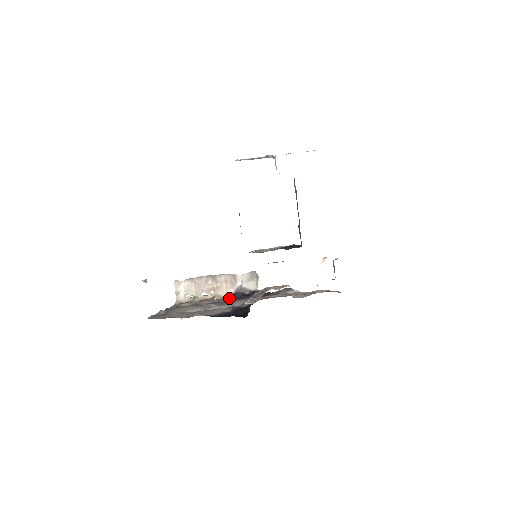
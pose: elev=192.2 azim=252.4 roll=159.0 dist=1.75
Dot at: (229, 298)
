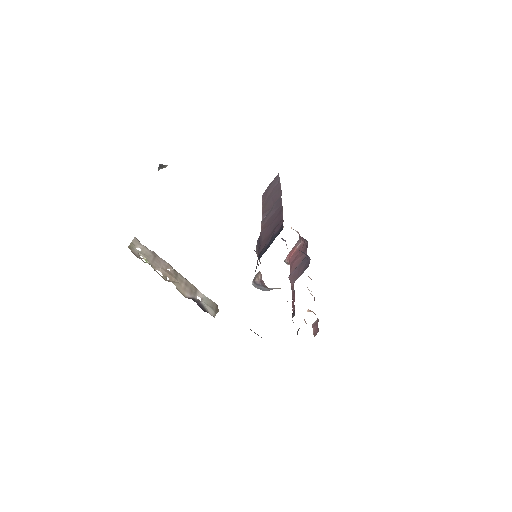
Dot at: occluded
